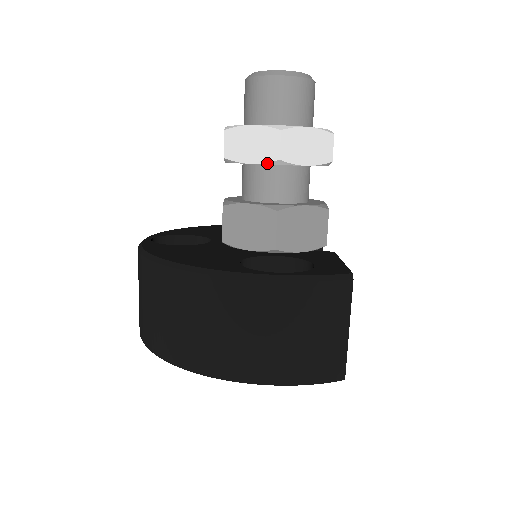
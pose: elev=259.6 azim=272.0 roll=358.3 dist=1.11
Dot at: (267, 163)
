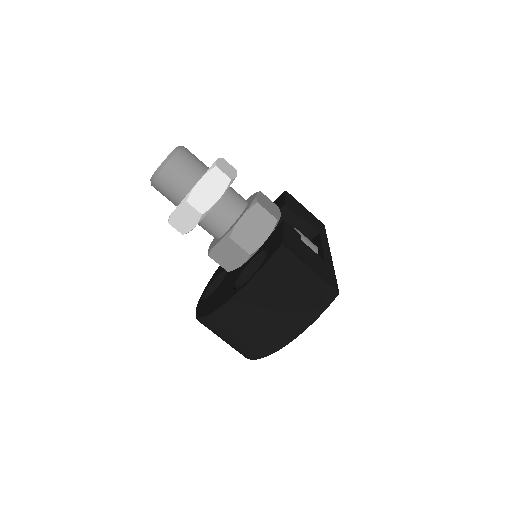
Dot at: (200, 220)
